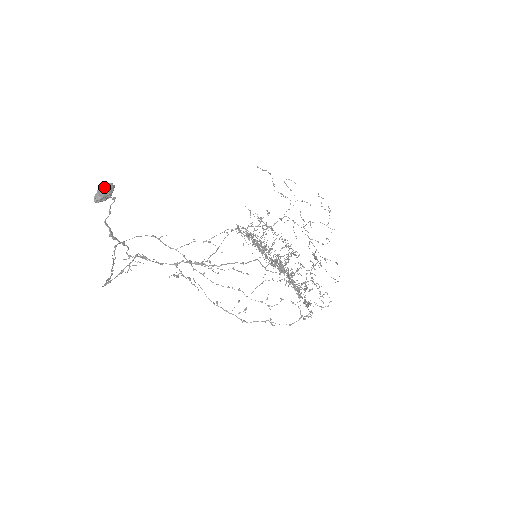
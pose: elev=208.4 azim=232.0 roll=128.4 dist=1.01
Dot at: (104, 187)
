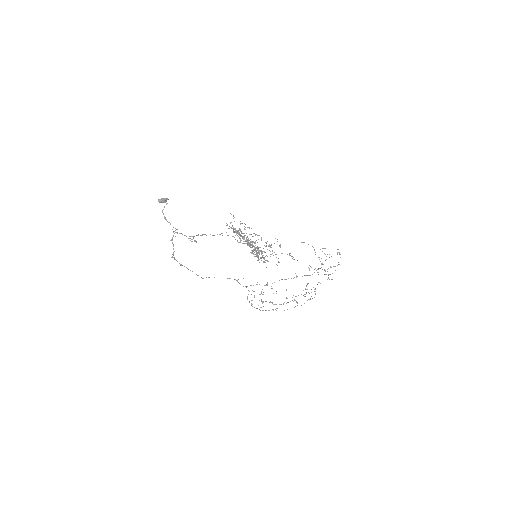
Dot at: (163, 198)
